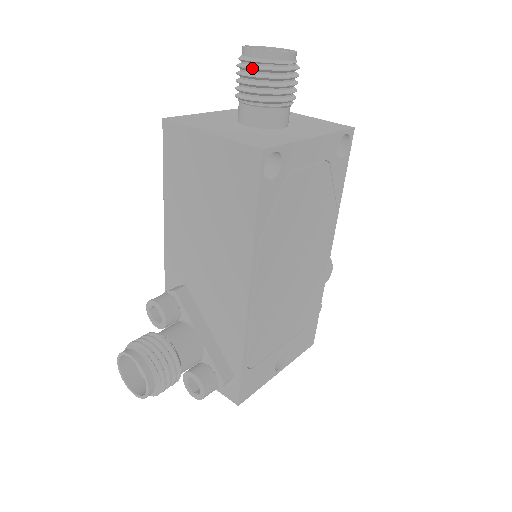
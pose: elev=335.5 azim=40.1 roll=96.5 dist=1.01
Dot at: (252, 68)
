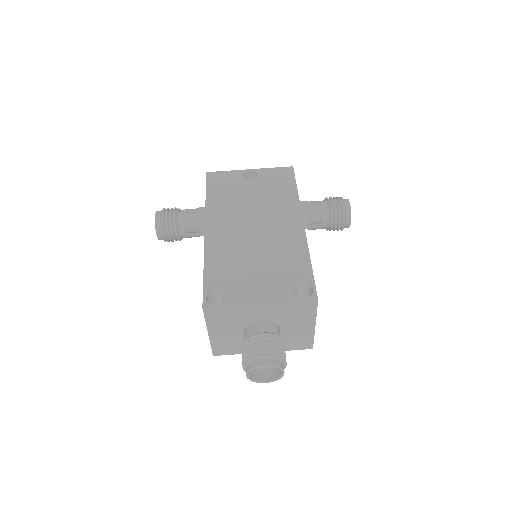
Dot at: (243, 367)
